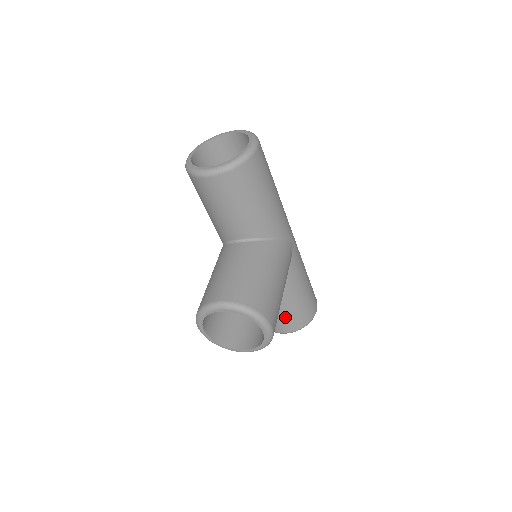
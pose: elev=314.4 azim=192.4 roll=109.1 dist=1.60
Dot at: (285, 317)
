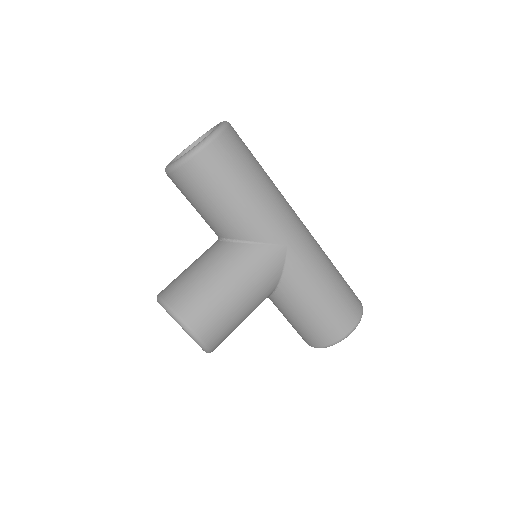
Dot at: (300, 328)
